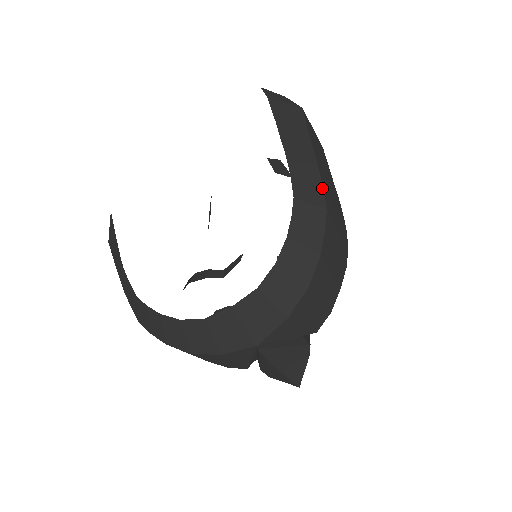
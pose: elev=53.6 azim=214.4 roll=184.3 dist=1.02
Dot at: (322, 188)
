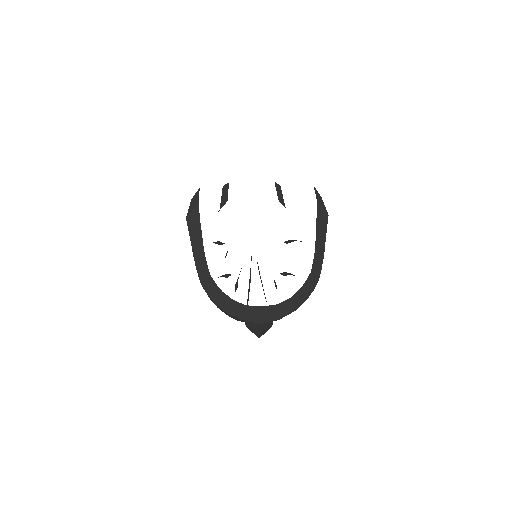
Dot at: (321, 269)
